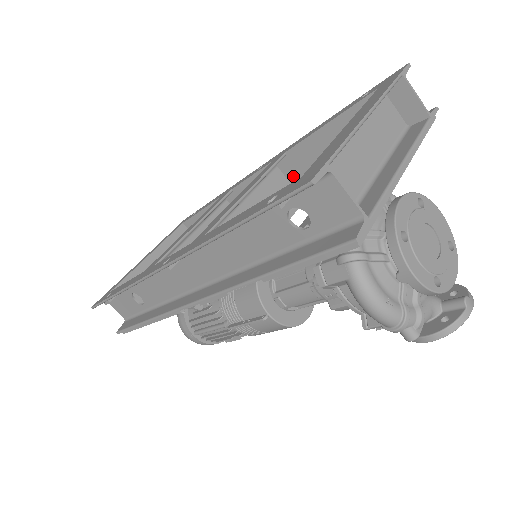
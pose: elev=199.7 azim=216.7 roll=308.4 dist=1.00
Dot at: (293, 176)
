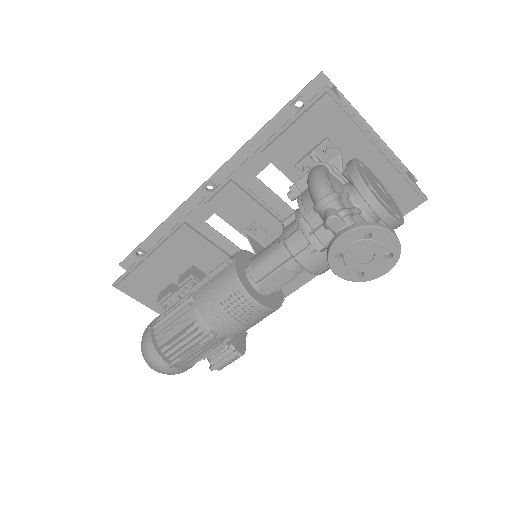
Dot at: occluded
